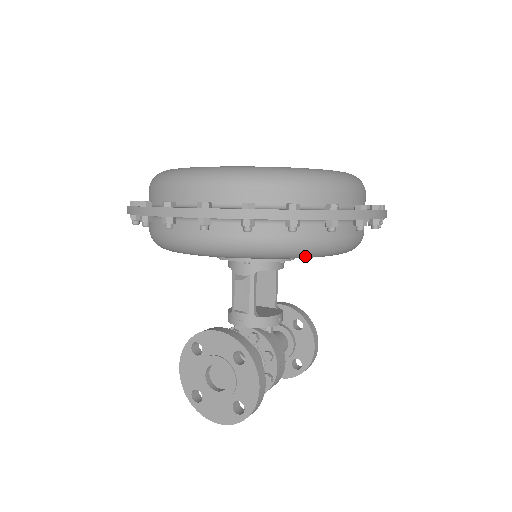
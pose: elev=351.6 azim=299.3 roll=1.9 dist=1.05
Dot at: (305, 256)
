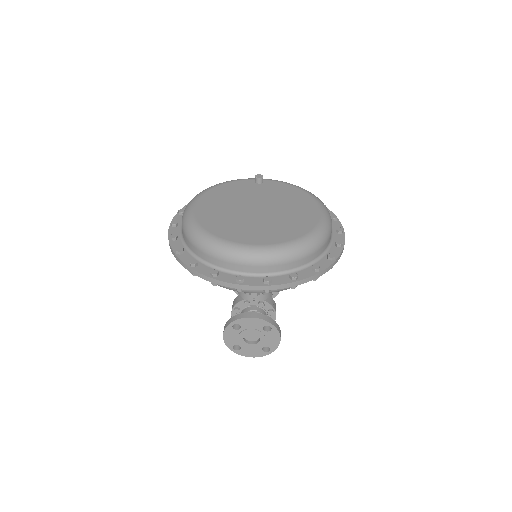
Dot at: occluded
